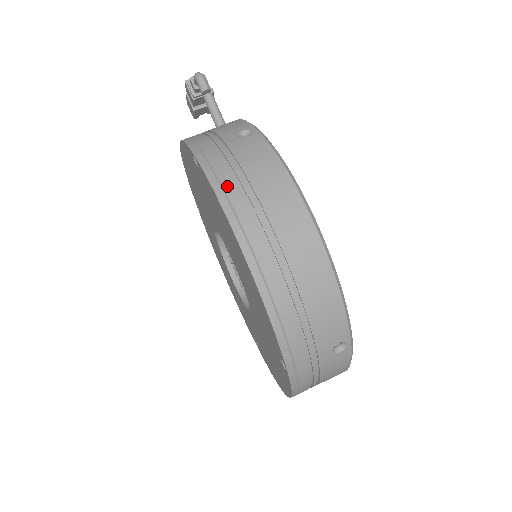
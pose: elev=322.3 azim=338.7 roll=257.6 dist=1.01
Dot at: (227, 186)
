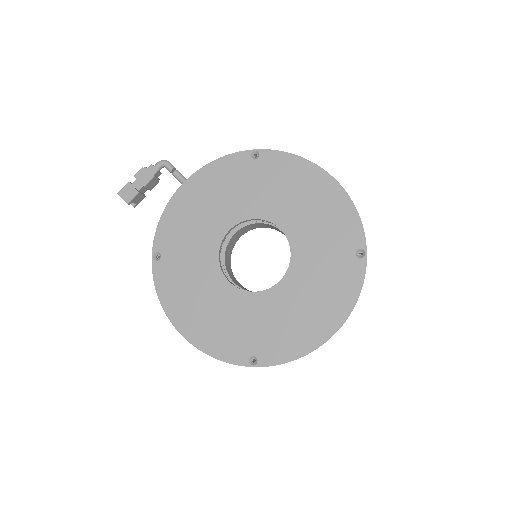
Dot at: occluded
